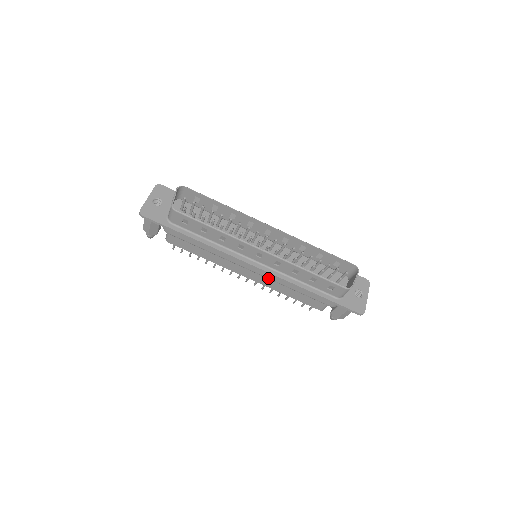
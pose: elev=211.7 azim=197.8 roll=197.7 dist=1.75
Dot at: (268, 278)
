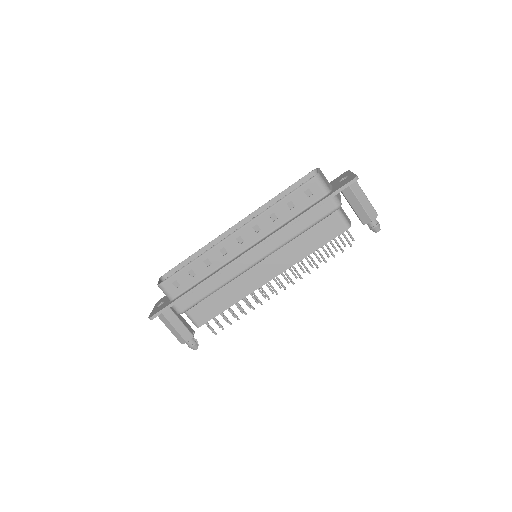
Dot at: (272, 251)
